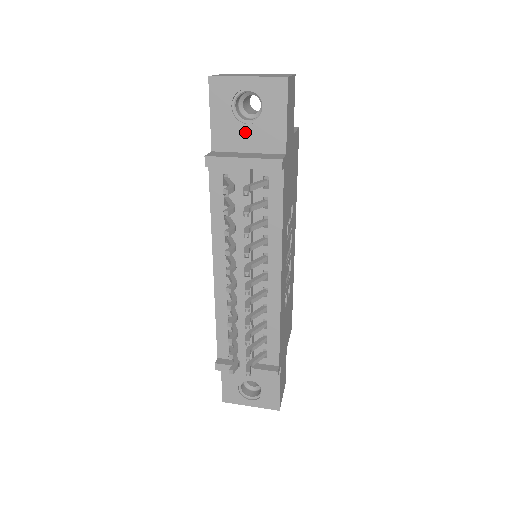
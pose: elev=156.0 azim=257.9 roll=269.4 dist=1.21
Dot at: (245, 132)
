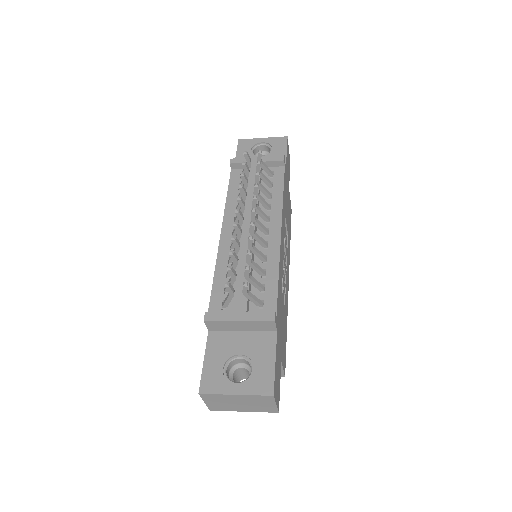
Dot at: occluded
